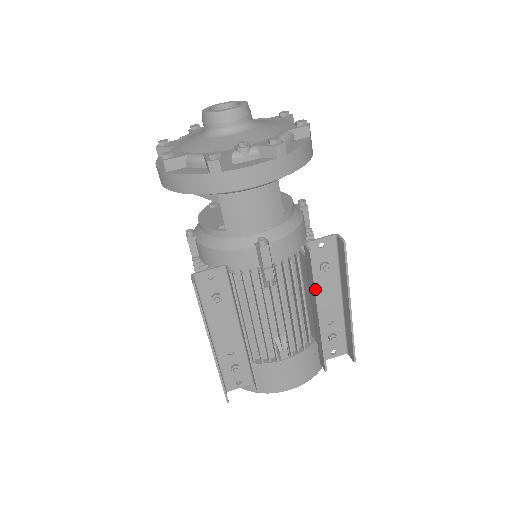
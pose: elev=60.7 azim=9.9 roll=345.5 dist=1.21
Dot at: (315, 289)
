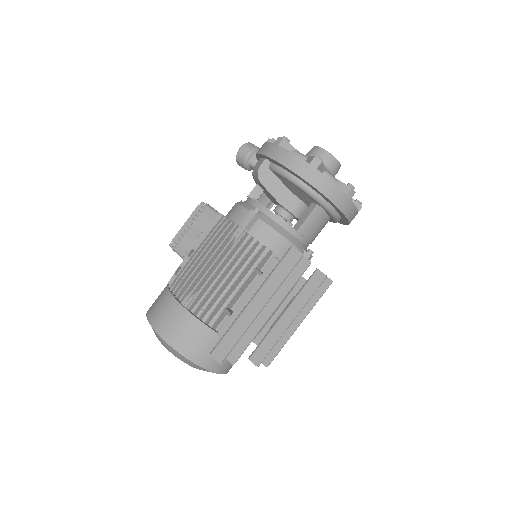
Dot at: occluded
